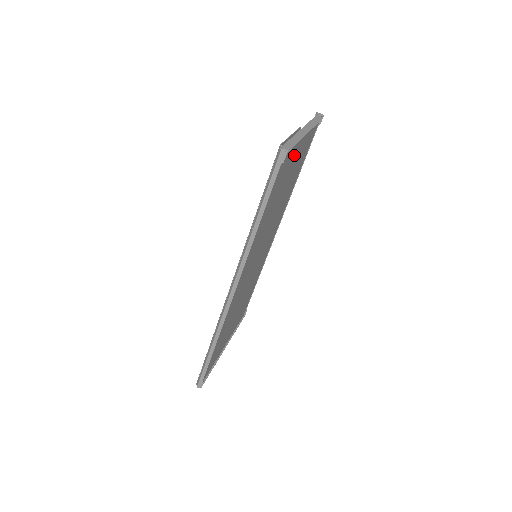
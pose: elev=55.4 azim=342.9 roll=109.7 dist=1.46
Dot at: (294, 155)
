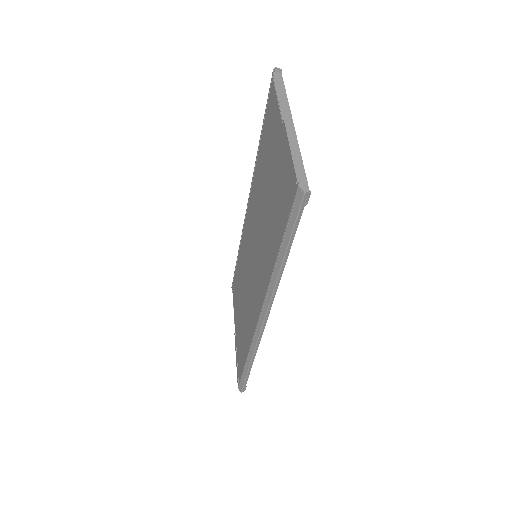
Dot at: occluded
